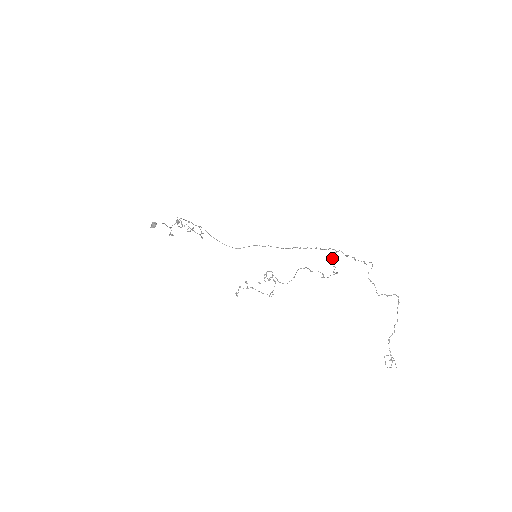
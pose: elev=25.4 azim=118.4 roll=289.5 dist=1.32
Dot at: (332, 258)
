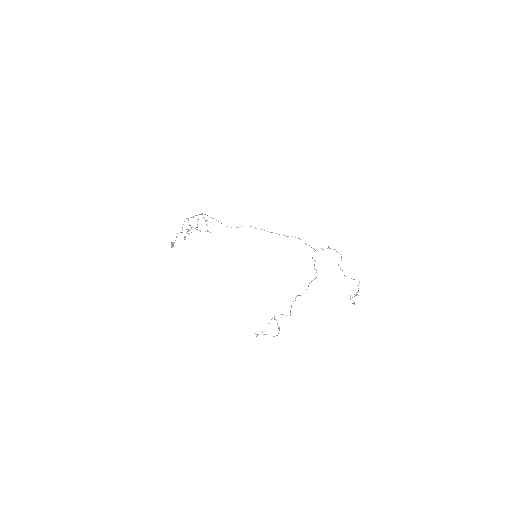
Dot at: occluded
